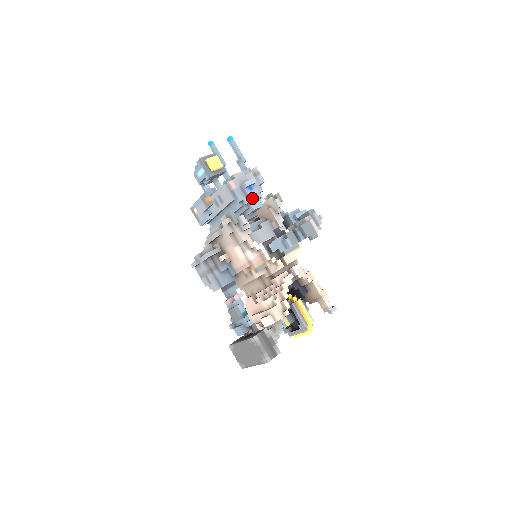
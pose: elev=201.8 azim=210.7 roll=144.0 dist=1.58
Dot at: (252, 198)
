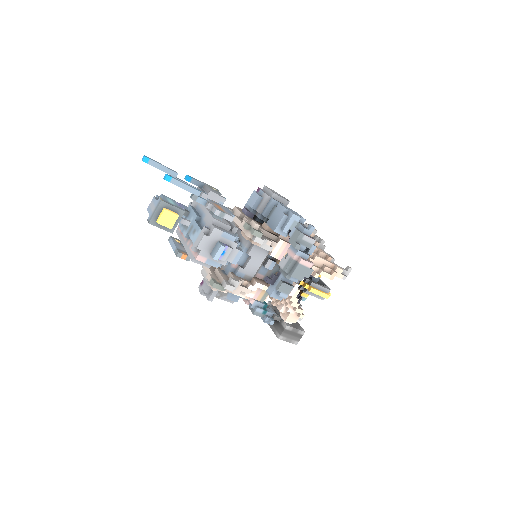
Dot at: (228, 255)
